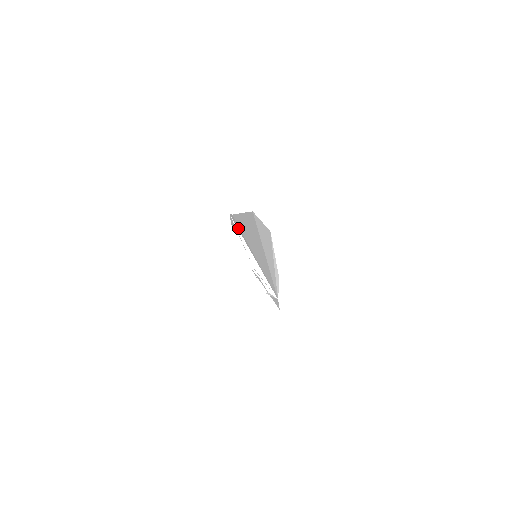
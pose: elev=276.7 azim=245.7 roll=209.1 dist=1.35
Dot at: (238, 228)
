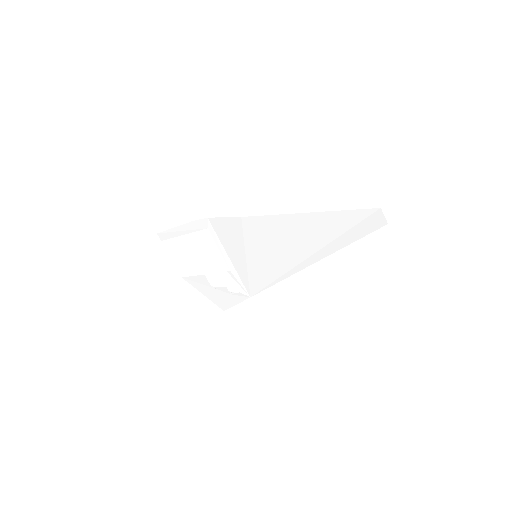
Dot at: (226, 231)
